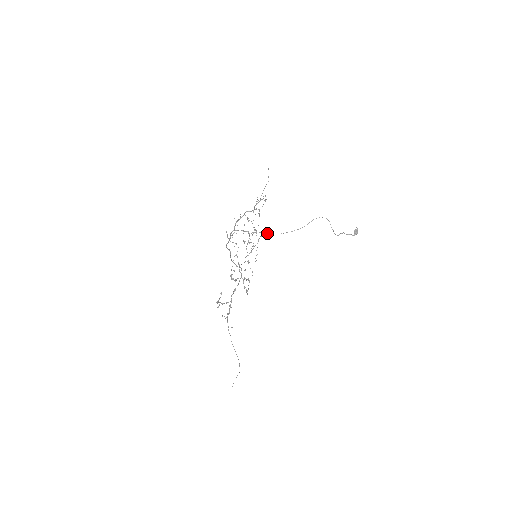
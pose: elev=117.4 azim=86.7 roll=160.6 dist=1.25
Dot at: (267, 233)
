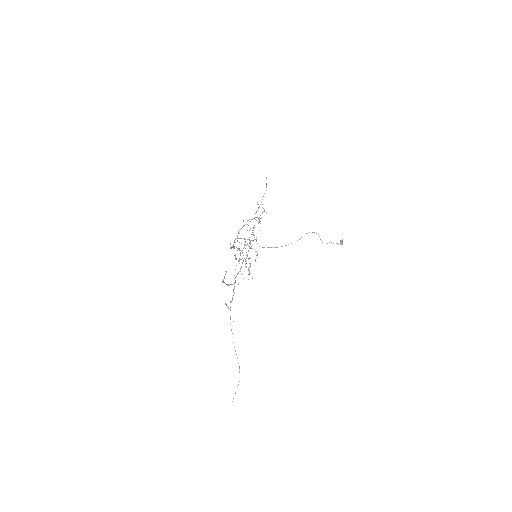
Dot at: occluded
